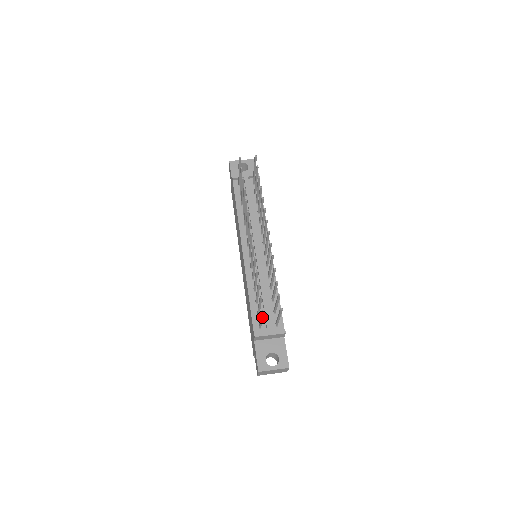
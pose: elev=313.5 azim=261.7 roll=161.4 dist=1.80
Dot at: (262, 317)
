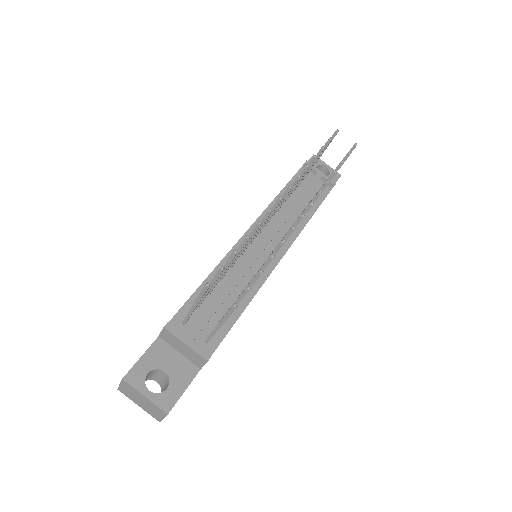
Dot at: (199, 299)
